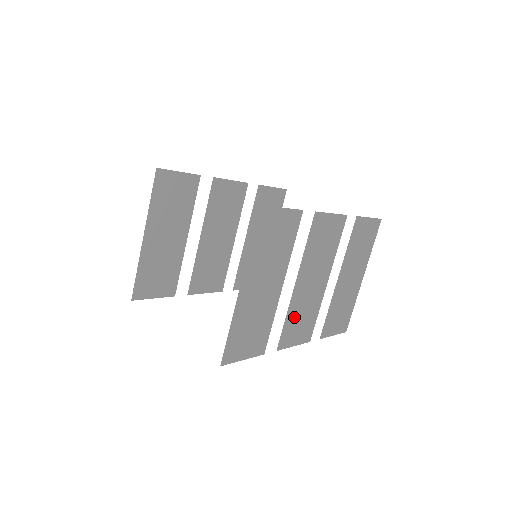
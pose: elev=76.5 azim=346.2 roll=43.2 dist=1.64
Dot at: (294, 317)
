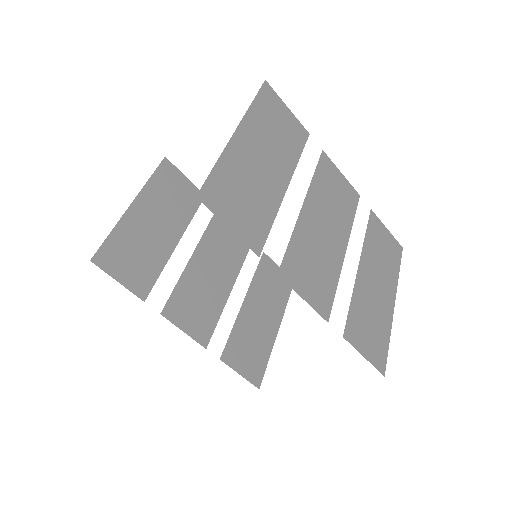
Dot at: (303, 251)
